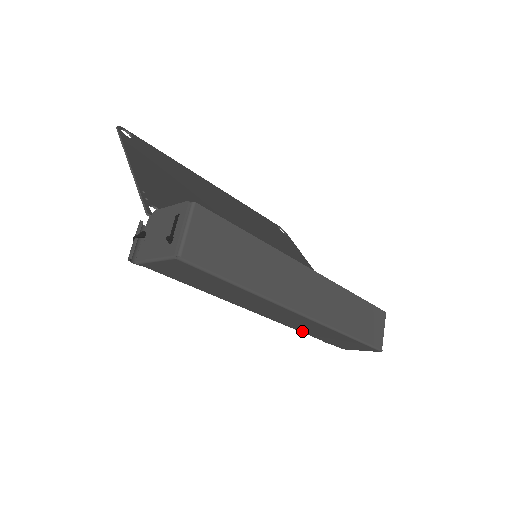
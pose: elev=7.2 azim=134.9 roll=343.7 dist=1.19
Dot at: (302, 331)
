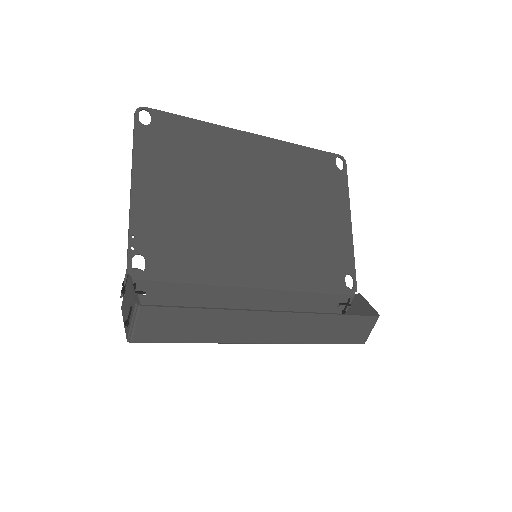
Dot at: occluded
